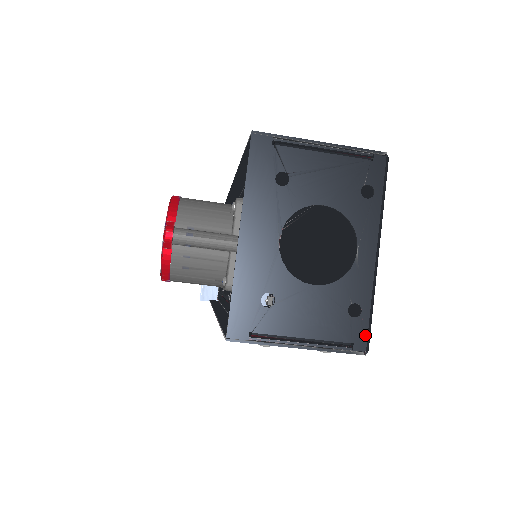
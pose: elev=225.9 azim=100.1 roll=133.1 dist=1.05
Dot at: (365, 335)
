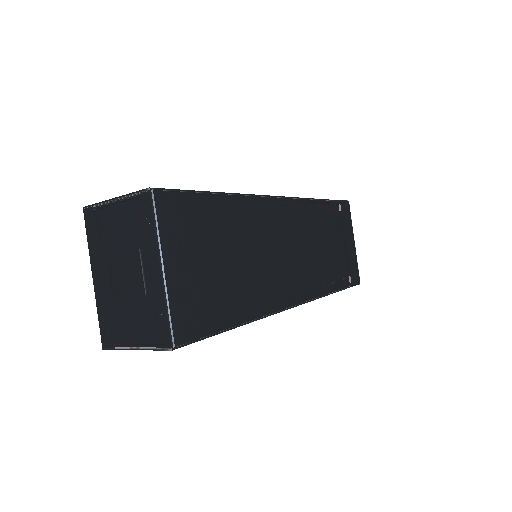
Dot at: (168, 335)
